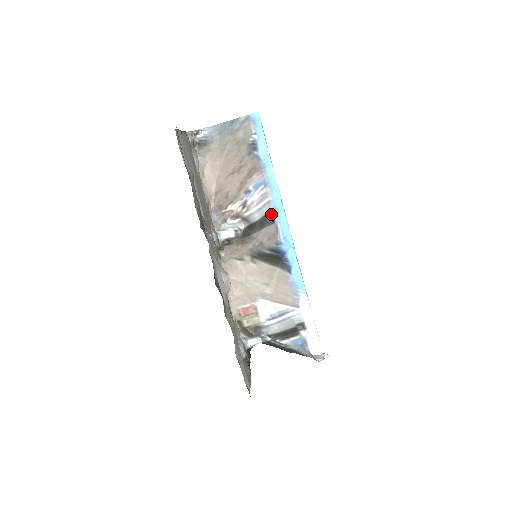
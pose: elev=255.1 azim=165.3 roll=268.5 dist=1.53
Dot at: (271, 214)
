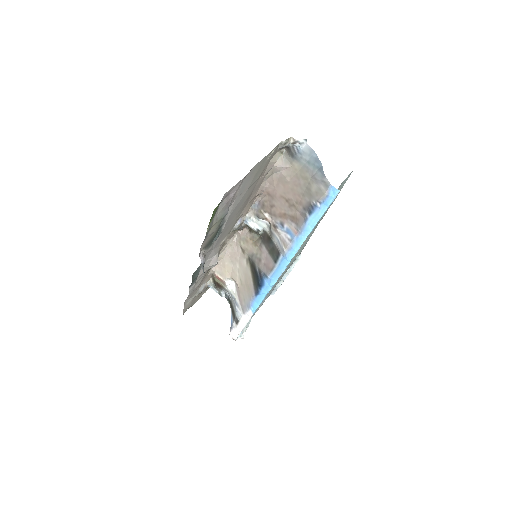
Dot at: (279, 256)
